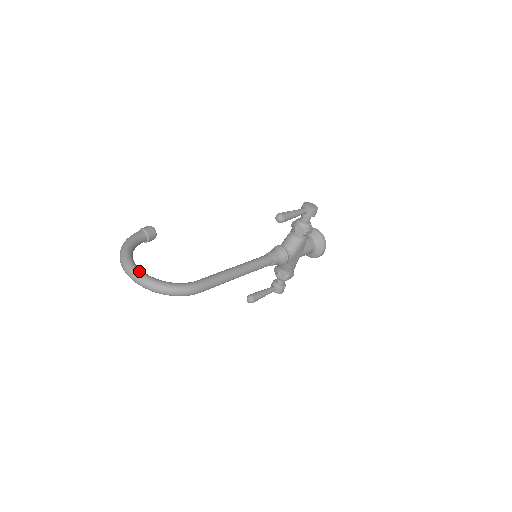
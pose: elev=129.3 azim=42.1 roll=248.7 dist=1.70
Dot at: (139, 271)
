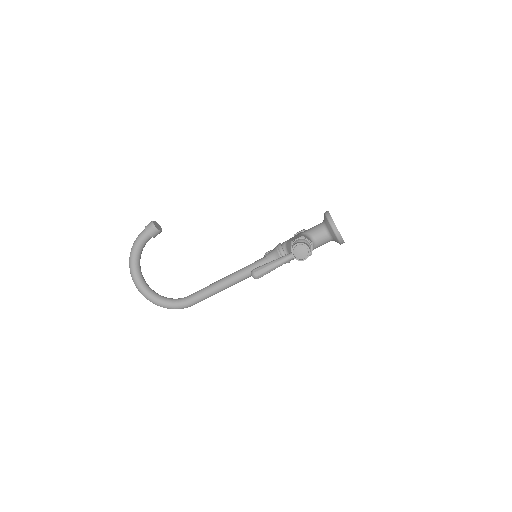
Dot at: (141, 289)
